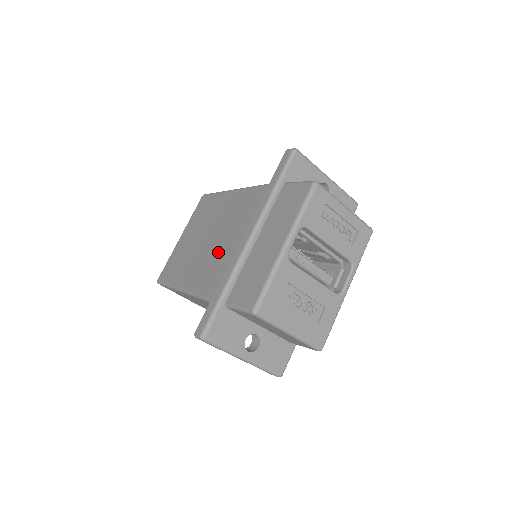
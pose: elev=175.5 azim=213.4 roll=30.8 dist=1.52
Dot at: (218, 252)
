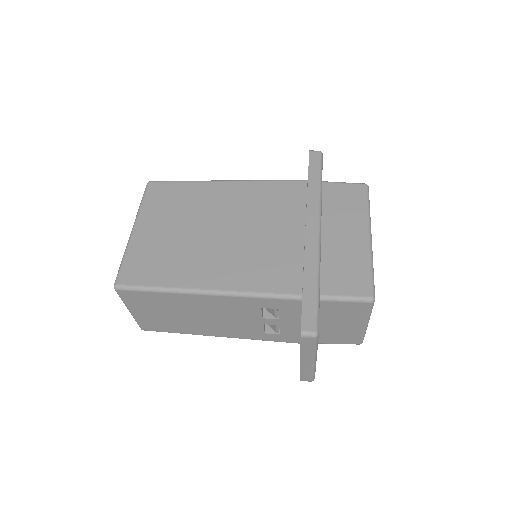
Dot at: (255, 245)
